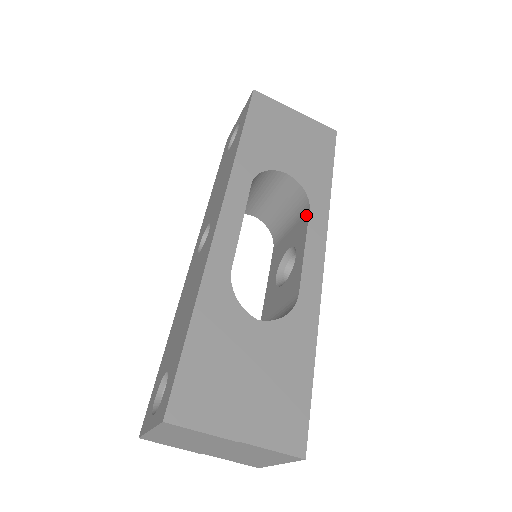
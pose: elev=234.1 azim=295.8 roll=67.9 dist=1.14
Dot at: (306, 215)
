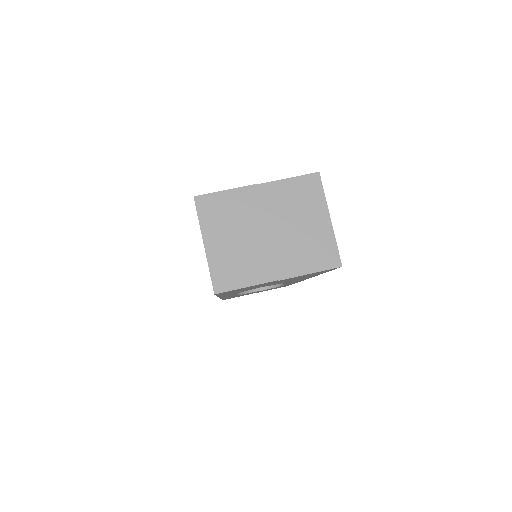
Dot at: occluded
